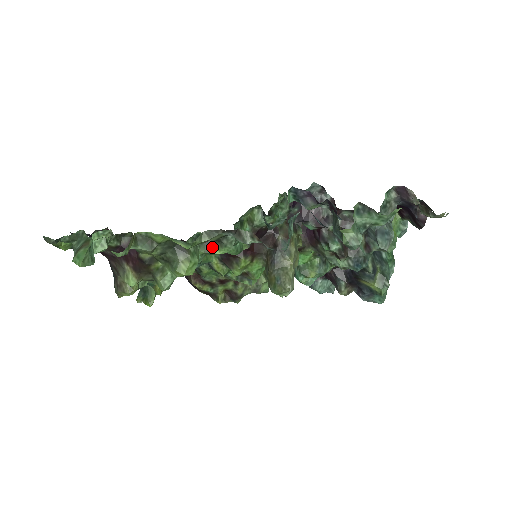
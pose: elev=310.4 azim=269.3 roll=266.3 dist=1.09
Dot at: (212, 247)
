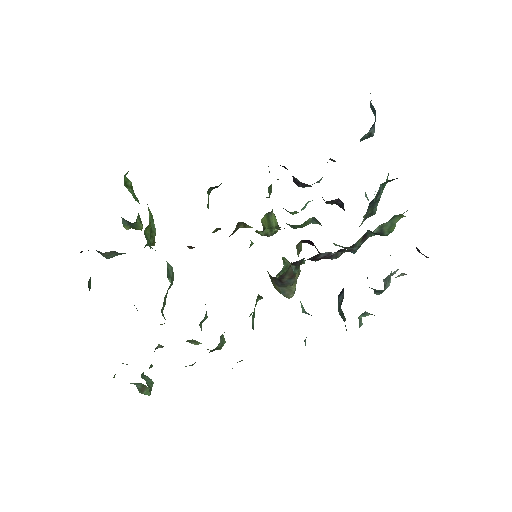
Dot at: occluded
